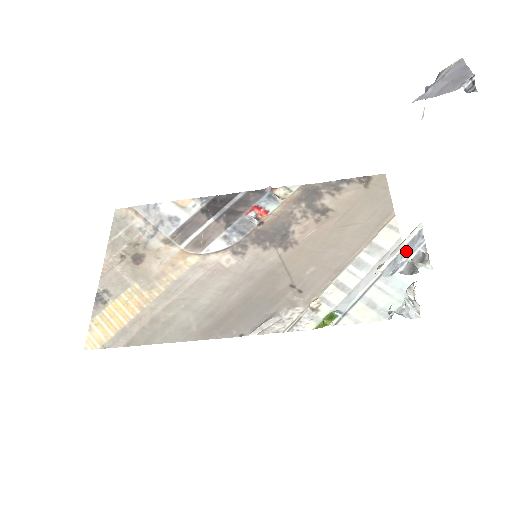
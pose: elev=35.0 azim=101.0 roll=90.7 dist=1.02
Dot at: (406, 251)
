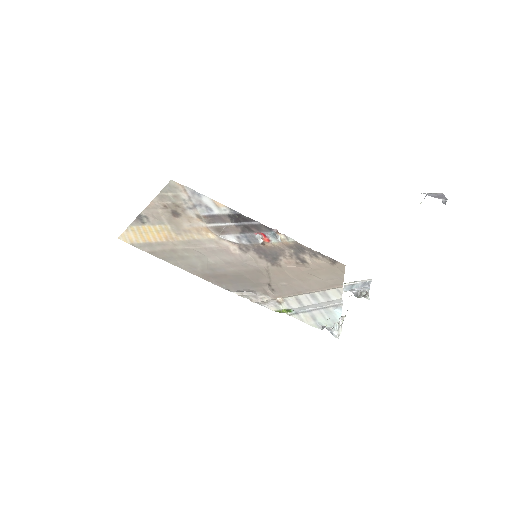
Dot at: (359, 286)
